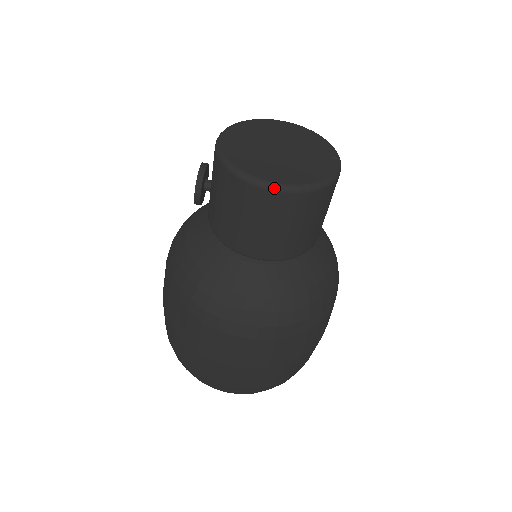
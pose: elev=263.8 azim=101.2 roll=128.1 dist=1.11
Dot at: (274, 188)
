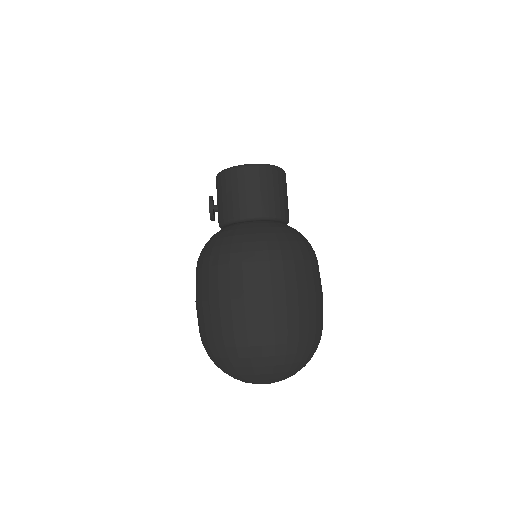
Dot at: (251, 165)
